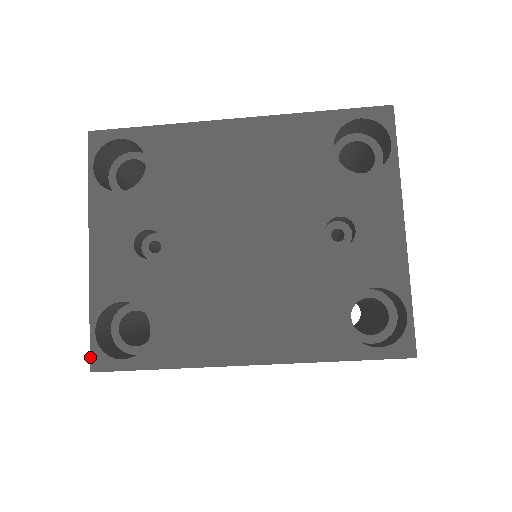
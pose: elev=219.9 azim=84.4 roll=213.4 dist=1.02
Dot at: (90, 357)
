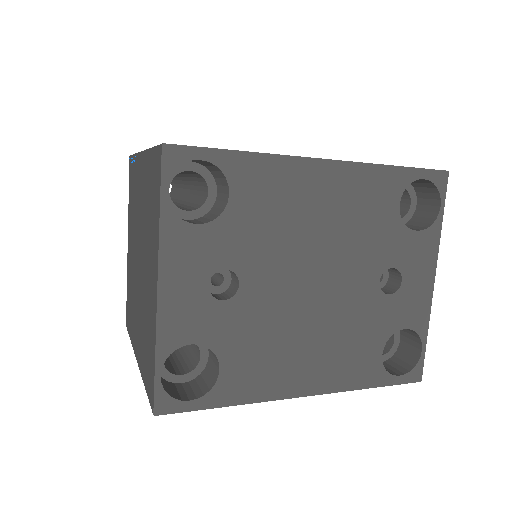
Dot at: (154, 401)
